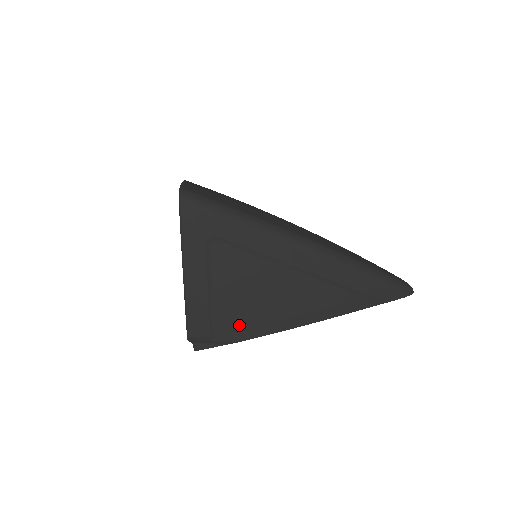
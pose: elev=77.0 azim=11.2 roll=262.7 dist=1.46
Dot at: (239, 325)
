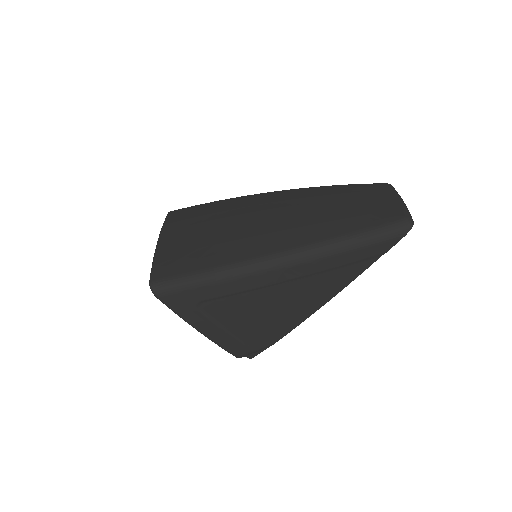
Dot at: (268, 335)
